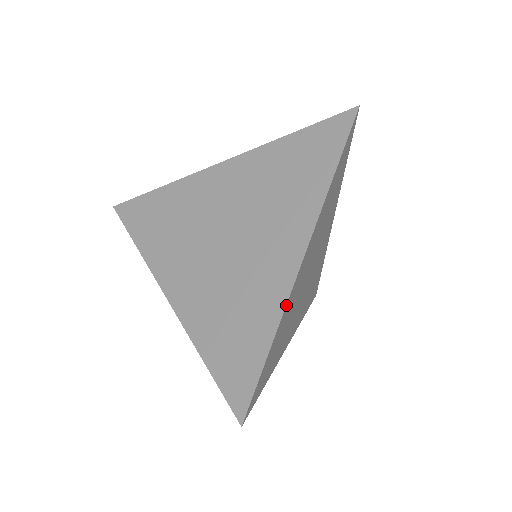
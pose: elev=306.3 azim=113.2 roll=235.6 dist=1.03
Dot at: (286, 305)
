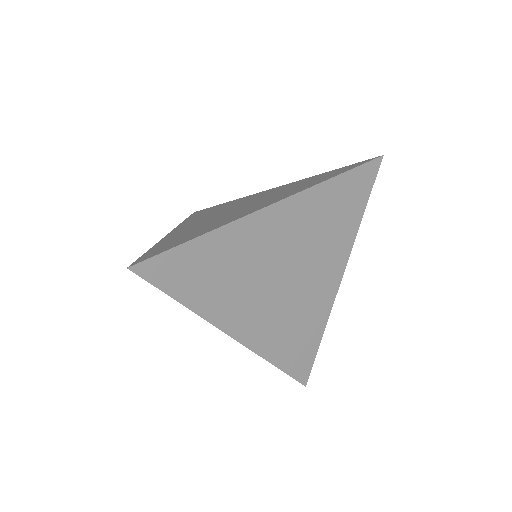
Dot at: (233, 222)
